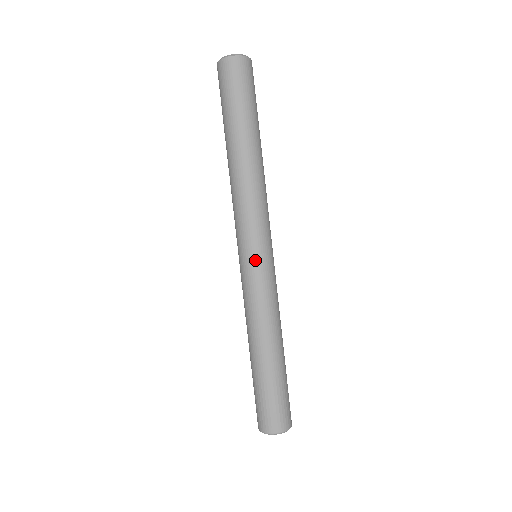
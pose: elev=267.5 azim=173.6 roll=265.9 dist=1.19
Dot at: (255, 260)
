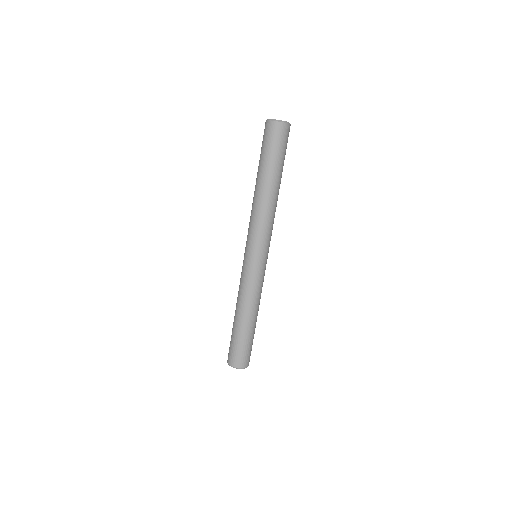
Dot at: (257, 261)
